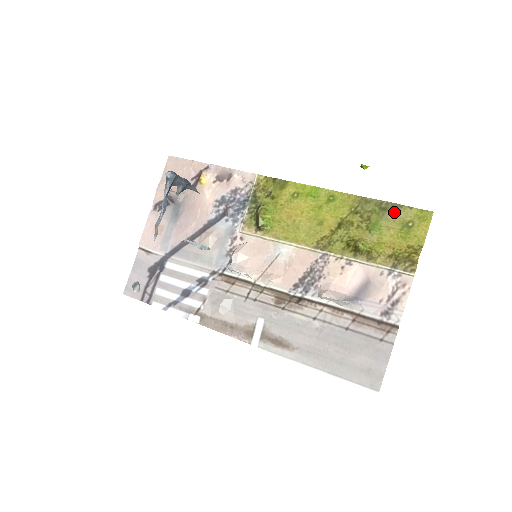
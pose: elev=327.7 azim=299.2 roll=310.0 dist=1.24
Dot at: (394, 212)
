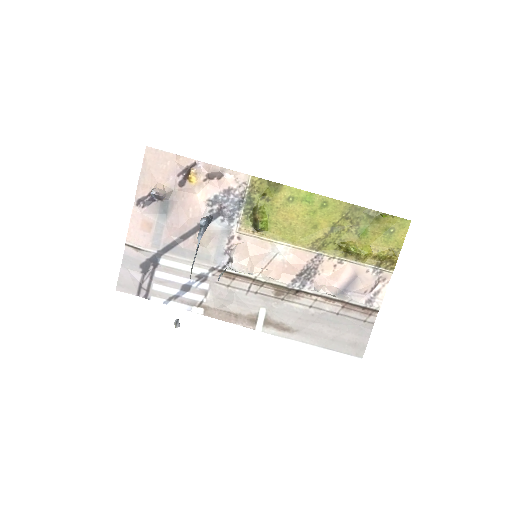
Dot at: (380, 220)
